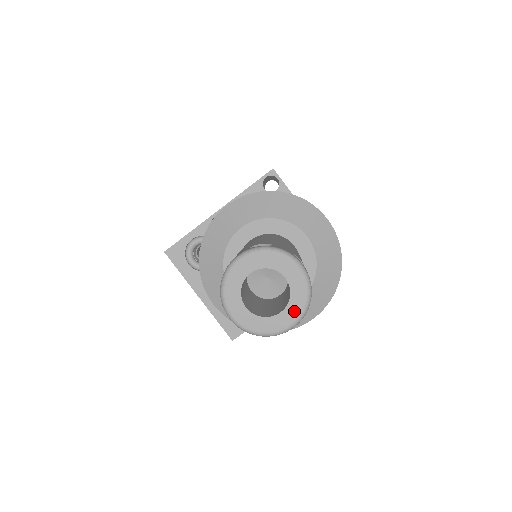
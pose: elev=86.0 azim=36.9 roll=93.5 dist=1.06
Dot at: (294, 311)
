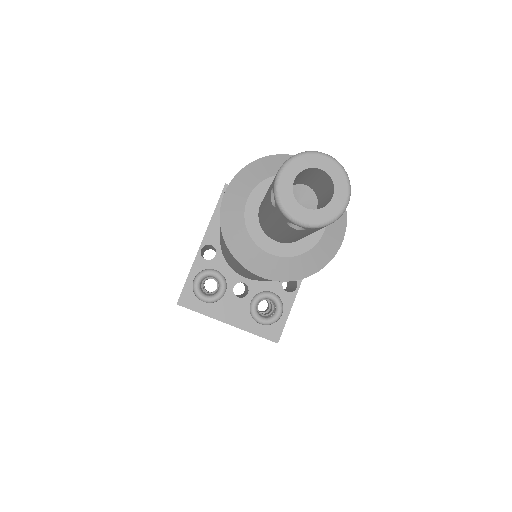
Dot at: (342, 190)
